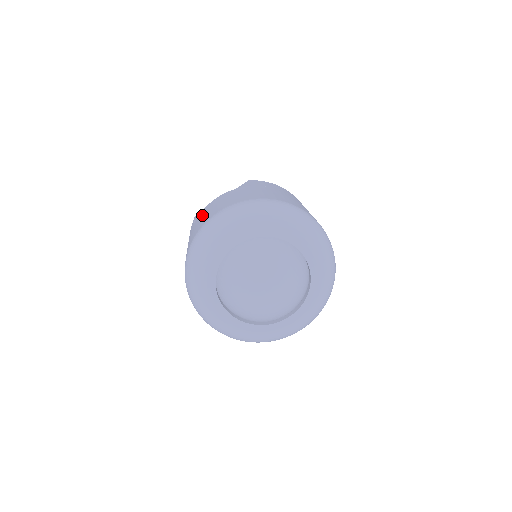
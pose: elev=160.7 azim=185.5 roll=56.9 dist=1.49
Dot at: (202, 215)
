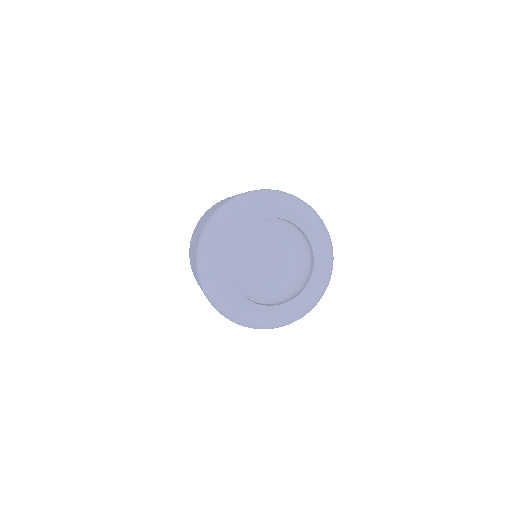
Dot at: occluded
